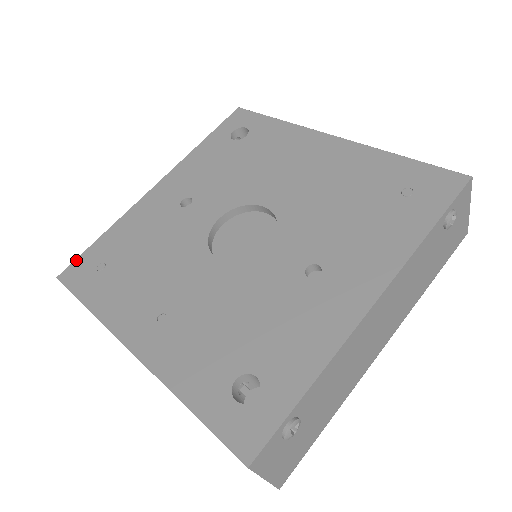
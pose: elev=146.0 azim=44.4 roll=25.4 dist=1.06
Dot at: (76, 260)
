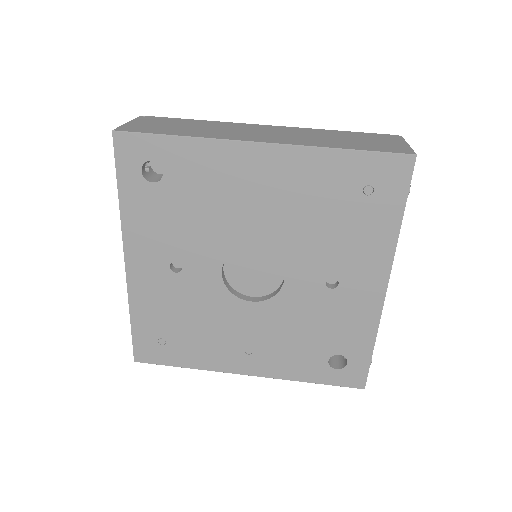
Dot at: (134, 346)
